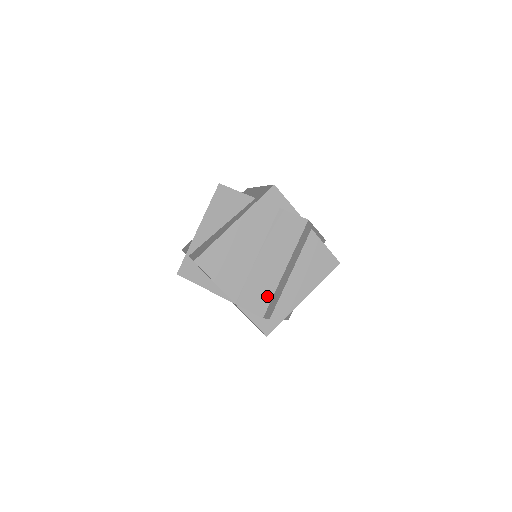
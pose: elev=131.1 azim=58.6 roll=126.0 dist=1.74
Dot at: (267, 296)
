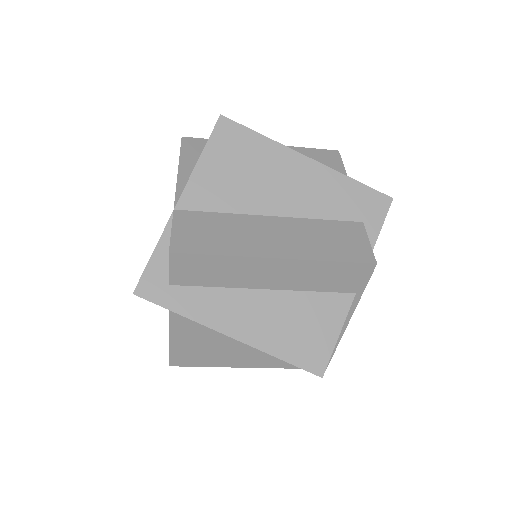
Dot at: (213, 246)
